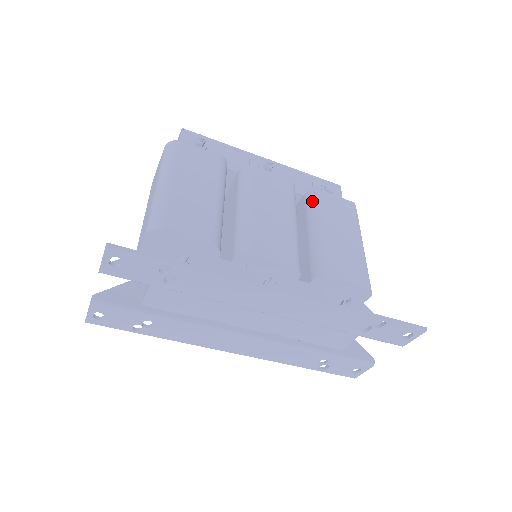
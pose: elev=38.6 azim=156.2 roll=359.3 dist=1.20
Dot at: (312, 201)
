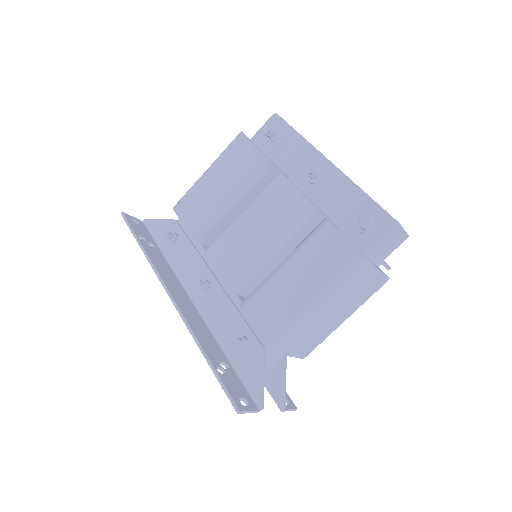
Dot at: (313, 231)
